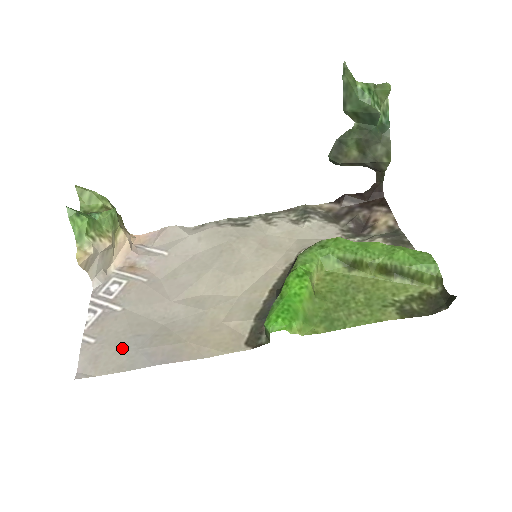
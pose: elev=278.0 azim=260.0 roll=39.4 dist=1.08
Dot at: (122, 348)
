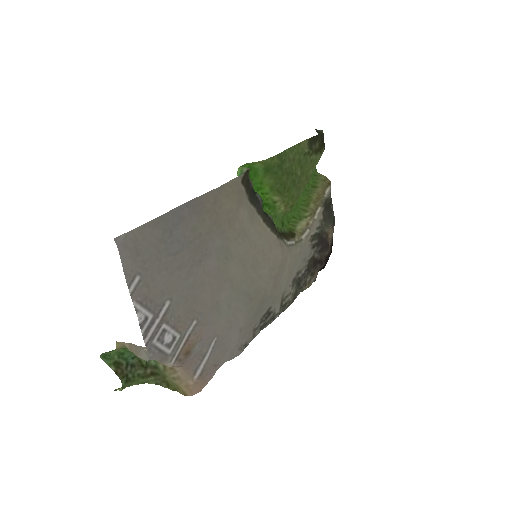
Dot at: (160, 247)
